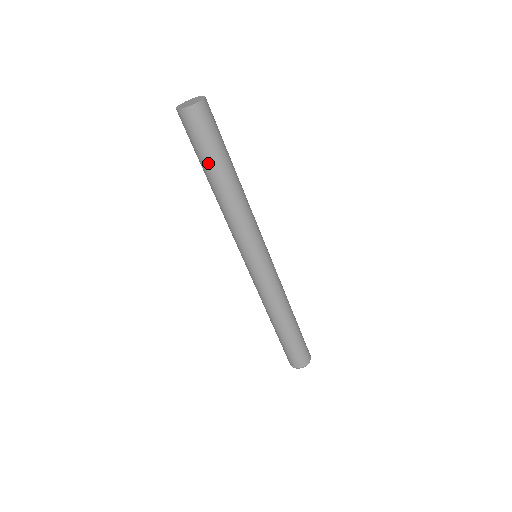
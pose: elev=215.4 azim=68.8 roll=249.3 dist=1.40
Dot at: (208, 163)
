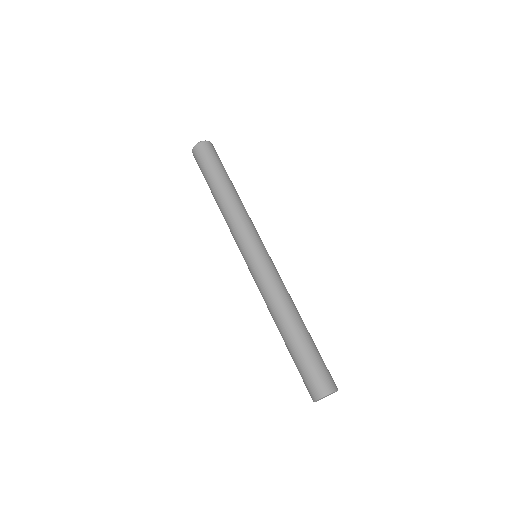
Dot at: occluded
